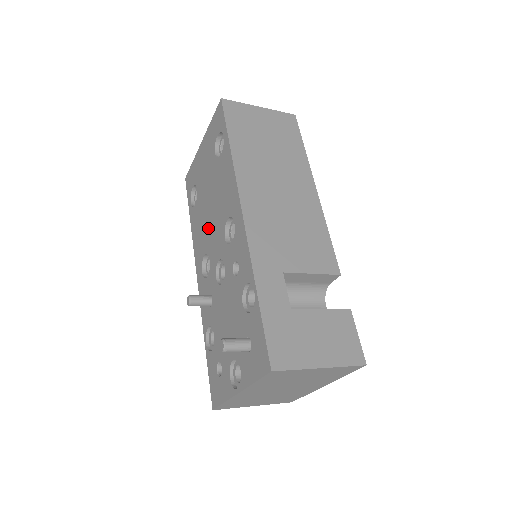
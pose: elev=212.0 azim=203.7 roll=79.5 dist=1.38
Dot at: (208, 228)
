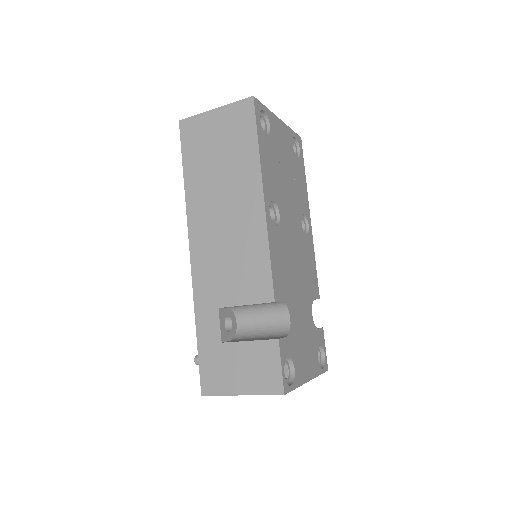
Dot at: occluded
